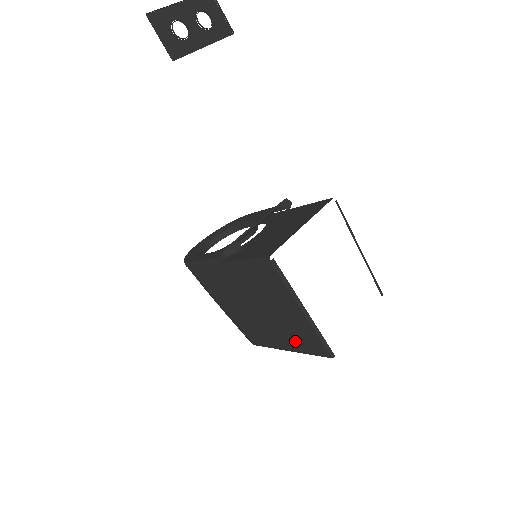
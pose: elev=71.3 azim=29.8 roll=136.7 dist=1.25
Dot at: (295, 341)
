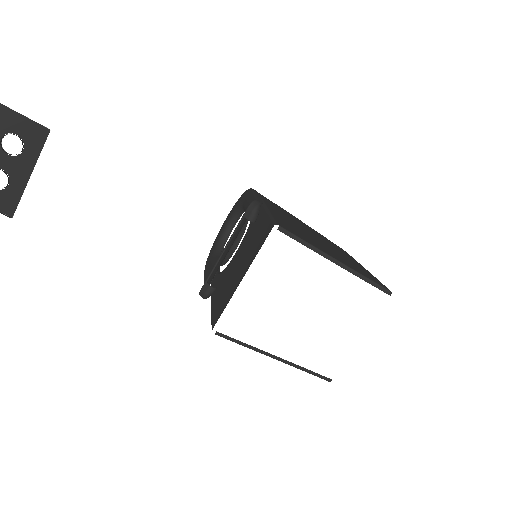
Dot at: occluded
